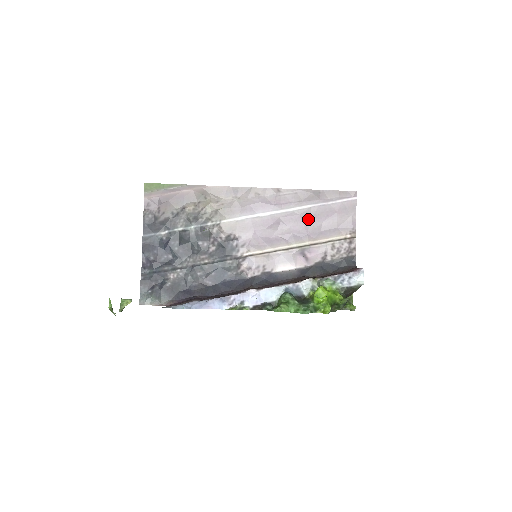
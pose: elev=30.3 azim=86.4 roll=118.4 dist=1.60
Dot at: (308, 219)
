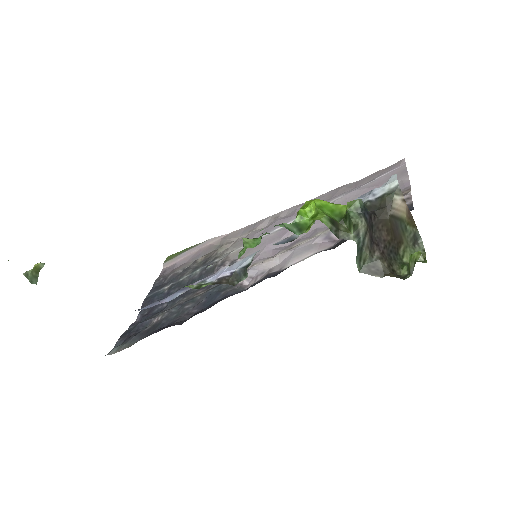
Dot at: occluded
